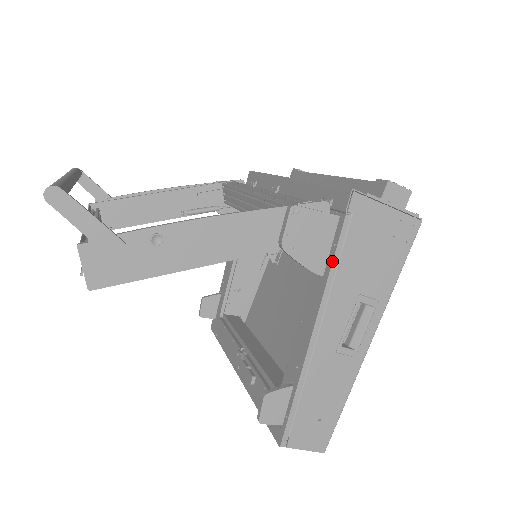
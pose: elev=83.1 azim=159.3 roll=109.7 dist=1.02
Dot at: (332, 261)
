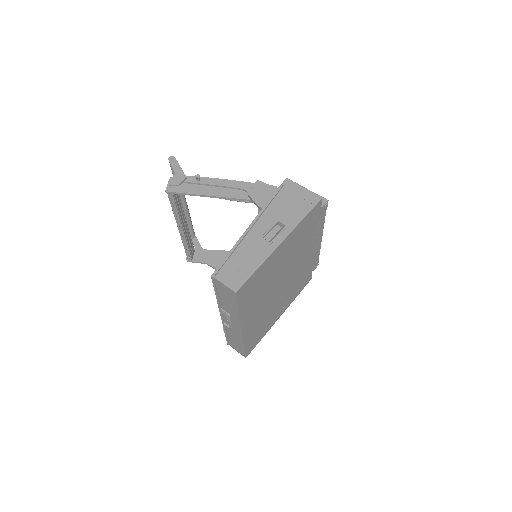
Dot at: (268, 200)
